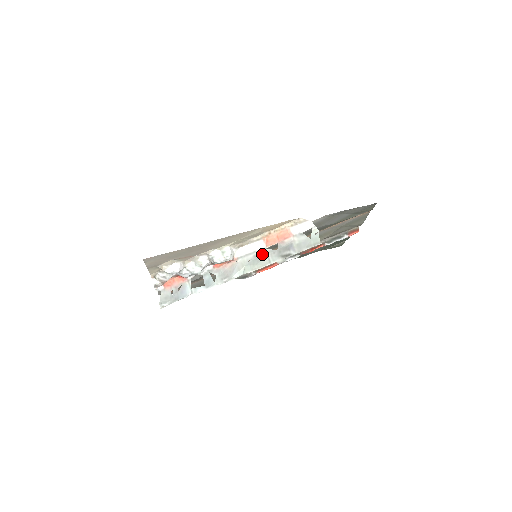
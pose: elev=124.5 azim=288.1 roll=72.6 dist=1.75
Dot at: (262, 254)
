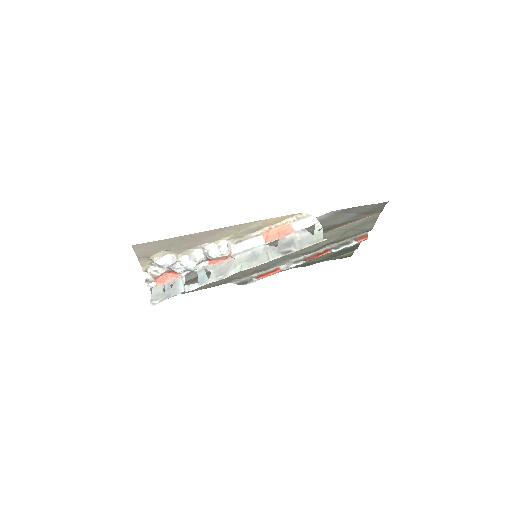
Dot at: (261, 250)
